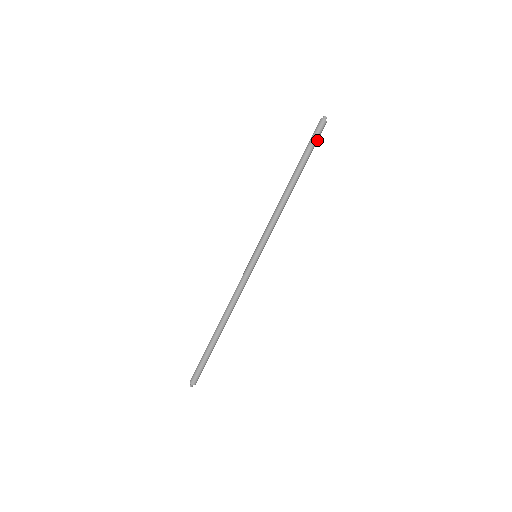
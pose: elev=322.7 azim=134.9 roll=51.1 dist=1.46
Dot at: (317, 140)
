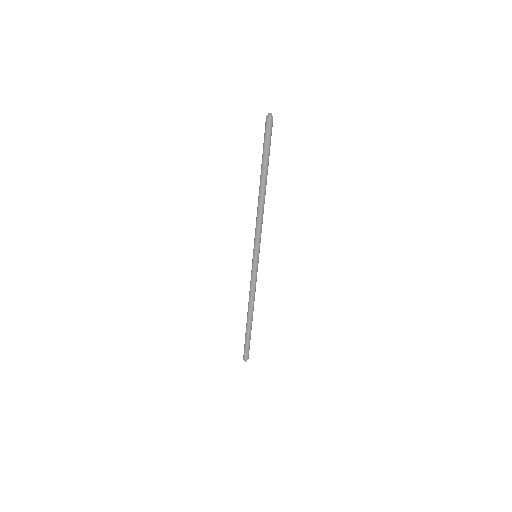
Dot at: (270, 139)
